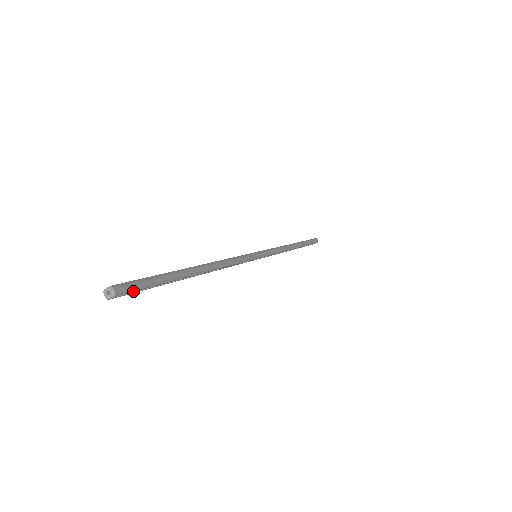
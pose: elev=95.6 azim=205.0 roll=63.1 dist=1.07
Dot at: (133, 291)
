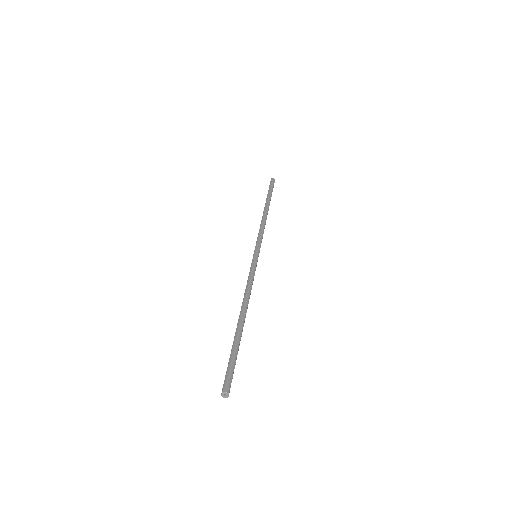
Dot at: (232, 378)
